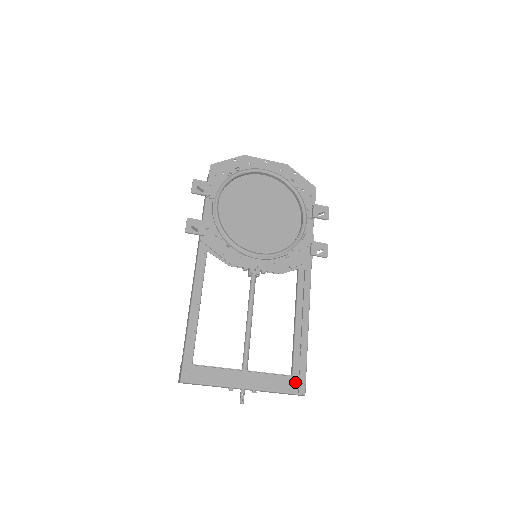
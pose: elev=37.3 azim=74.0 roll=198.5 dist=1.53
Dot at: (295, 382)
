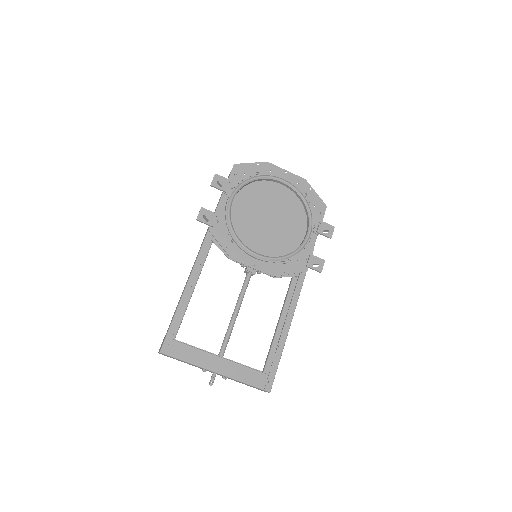
Dot at: (264, 378)
